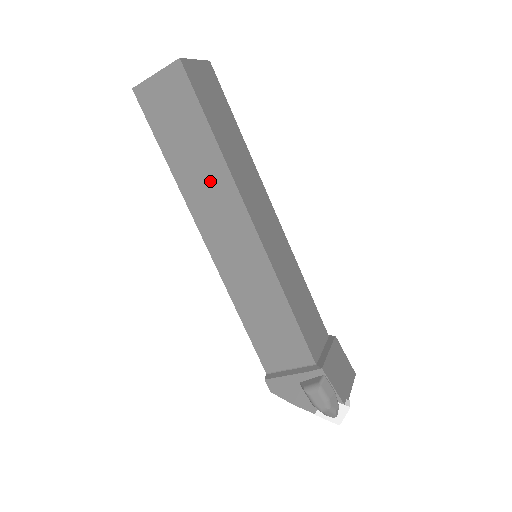
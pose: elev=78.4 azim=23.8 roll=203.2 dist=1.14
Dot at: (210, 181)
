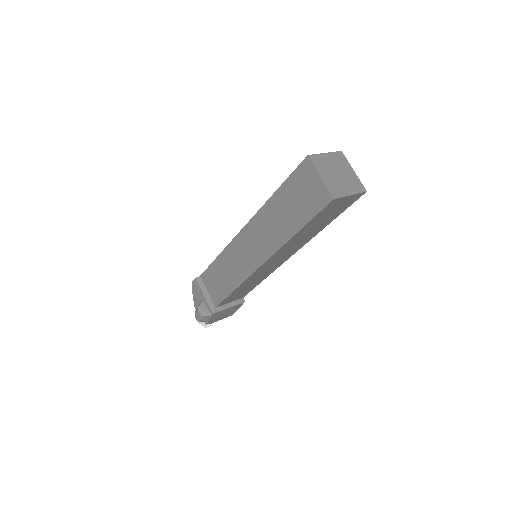
Dot at: (274, 231)
